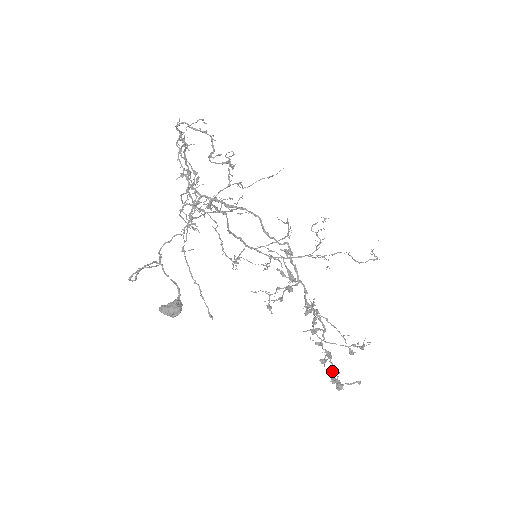
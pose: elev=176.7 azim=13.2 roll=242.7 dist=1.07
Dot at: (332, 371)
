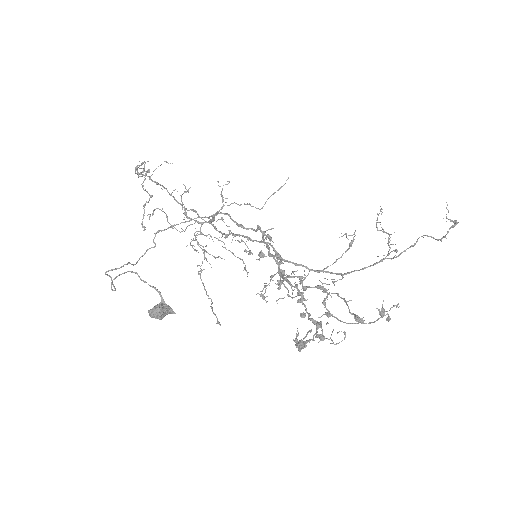
Dot at: occluded
